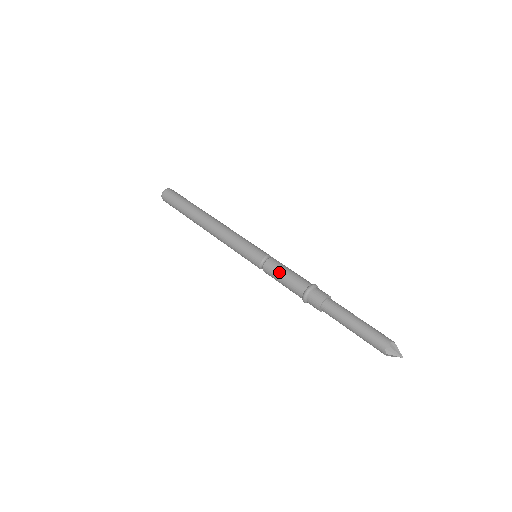
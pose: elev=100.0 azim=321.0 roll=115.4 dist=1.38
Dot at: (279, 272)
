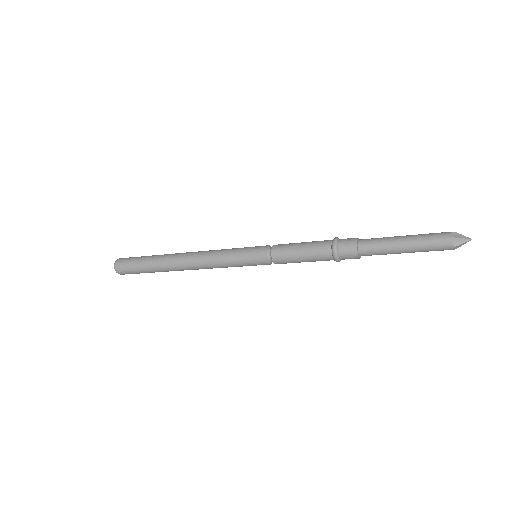
Dot at: (294, 261)
